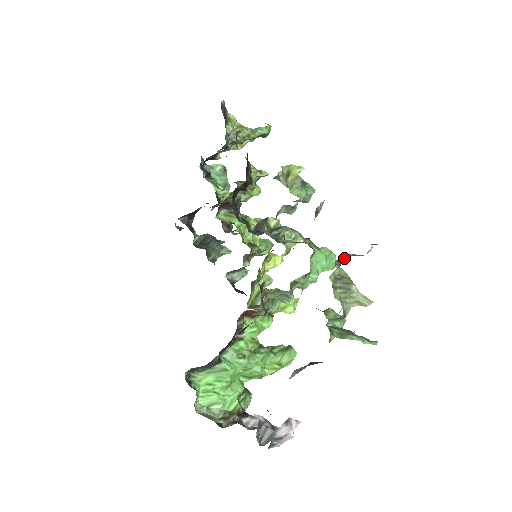
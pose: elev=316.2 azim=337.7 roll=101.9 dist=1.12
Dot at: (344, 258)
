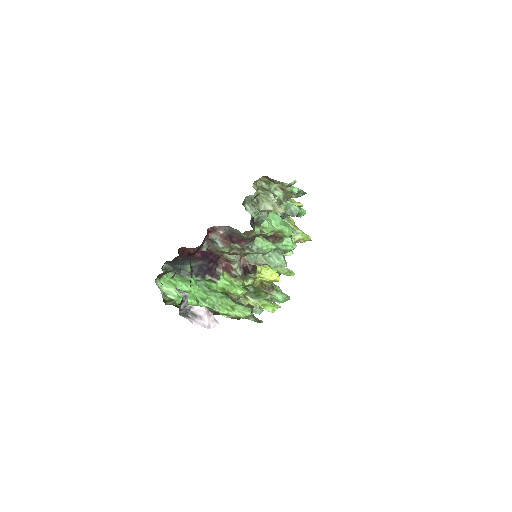
Dot at: occluded
